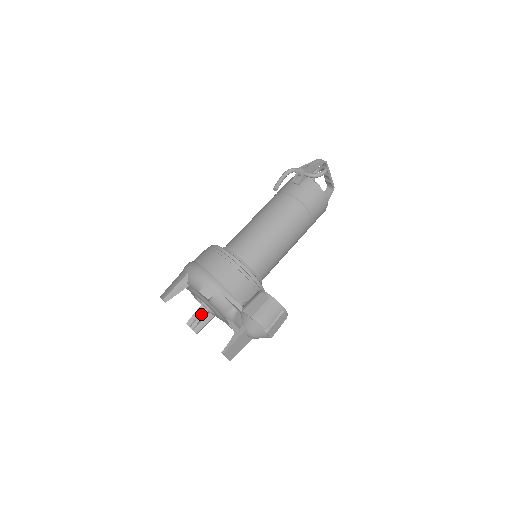
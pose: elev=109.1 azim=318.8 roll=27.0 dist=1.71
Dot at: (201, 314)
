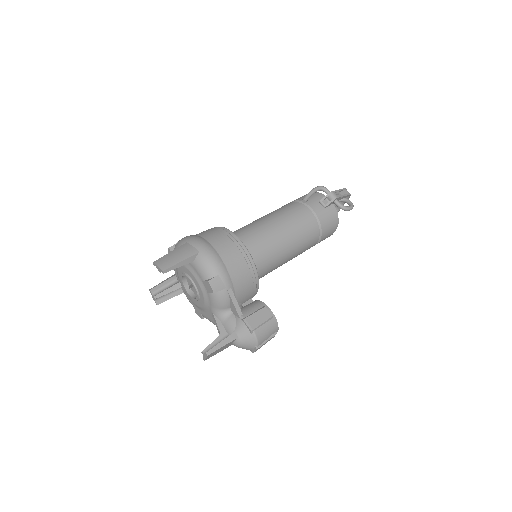
Dot at: (171, 287)
